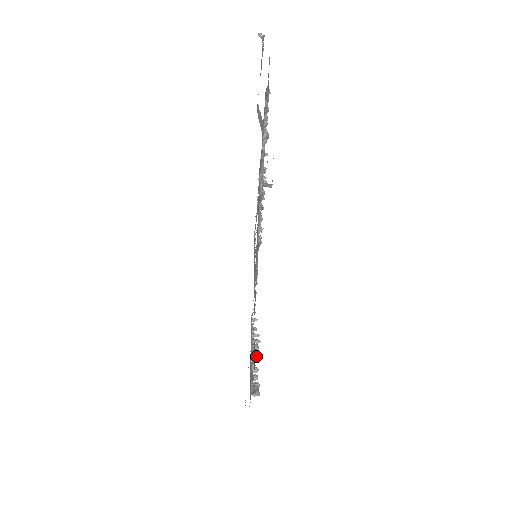
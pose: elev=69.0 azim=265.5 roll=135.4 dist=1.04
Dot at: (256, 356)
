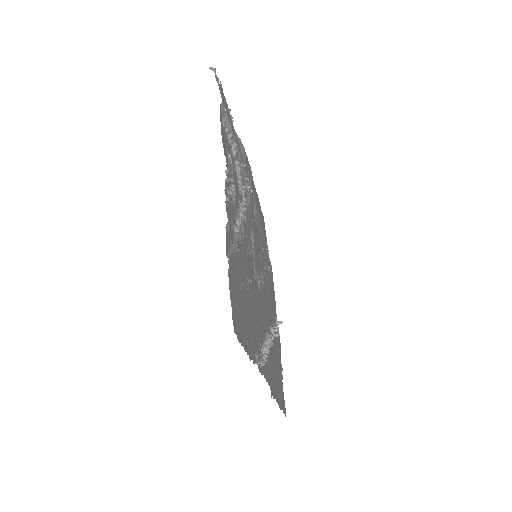
Dot at: (271, 343)
